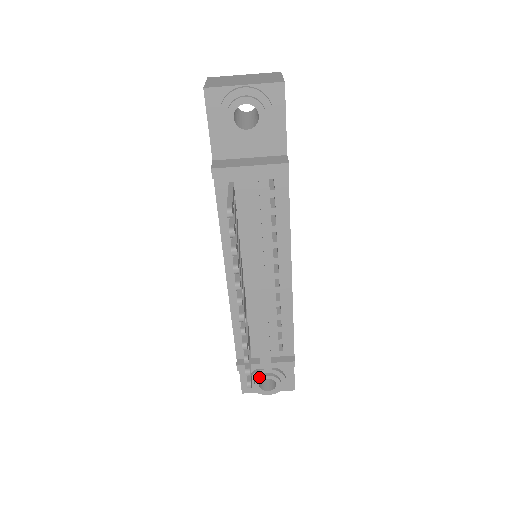
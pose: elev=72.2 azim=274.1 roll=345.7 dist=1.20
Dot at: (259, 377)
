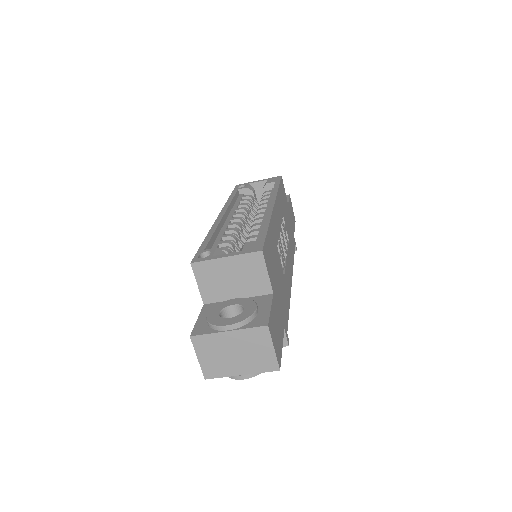
Dot at: occluded
